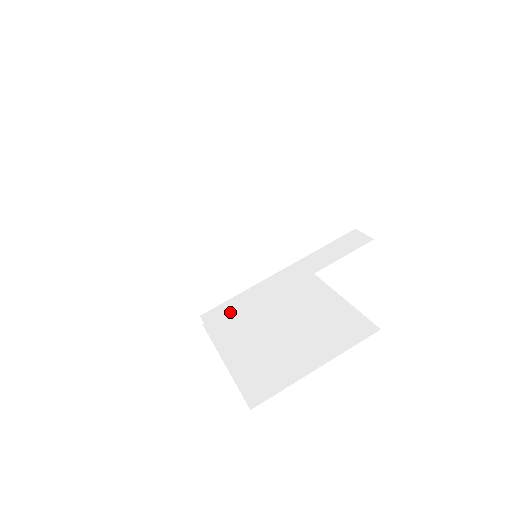
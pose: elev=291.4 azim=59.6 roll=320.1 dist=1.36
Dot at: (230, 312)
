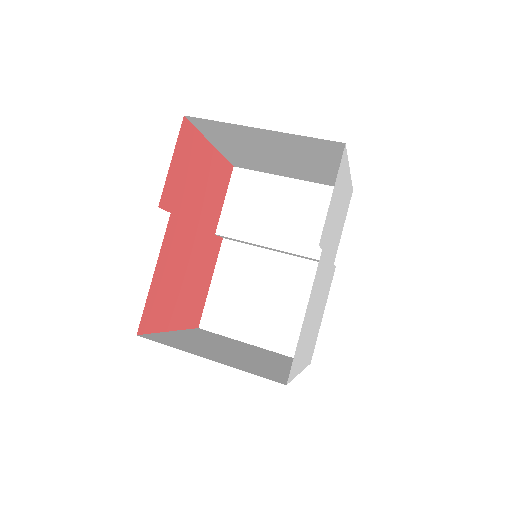
Dot at: occluded
